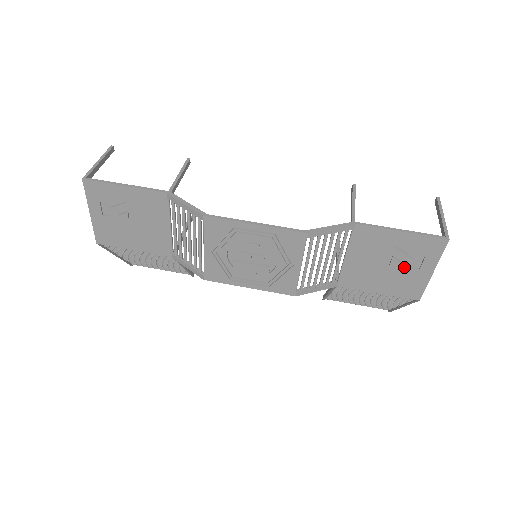
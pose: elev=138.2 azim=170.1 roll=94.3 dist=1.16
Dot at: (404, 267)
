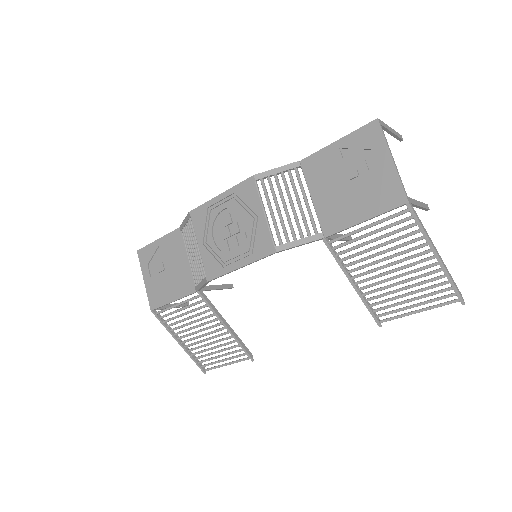
Dot at: (364, 174)
